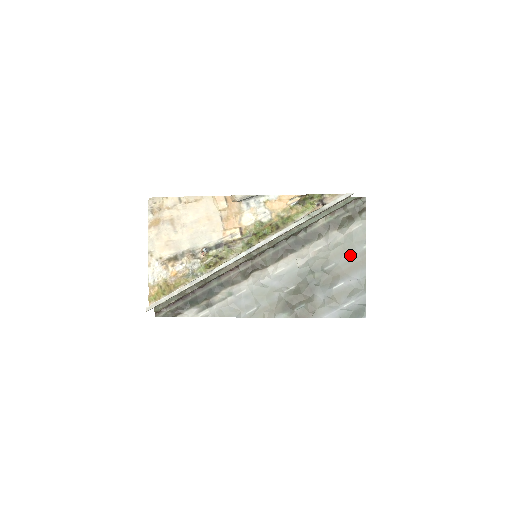
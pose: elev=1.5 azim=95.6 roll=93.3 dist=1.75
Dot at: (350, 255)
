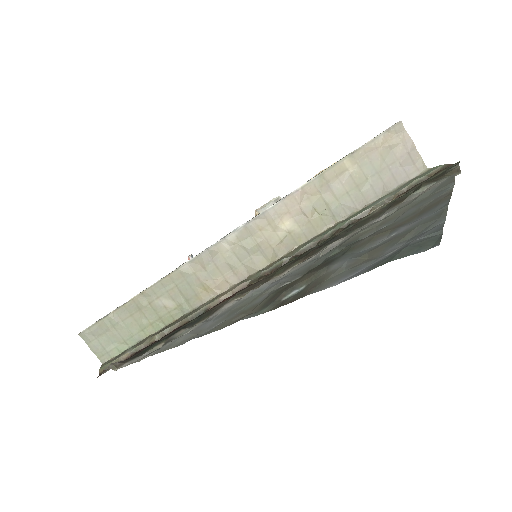
Dot at: (419, 206)
